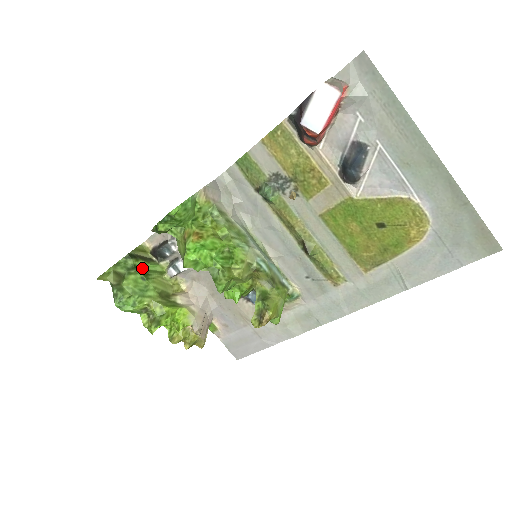
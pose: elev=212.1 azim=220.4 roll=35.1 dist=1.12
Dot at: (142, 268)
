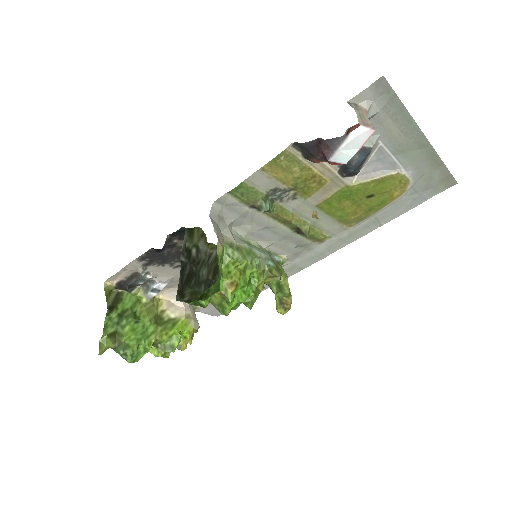
Dot at: (125, 311)
